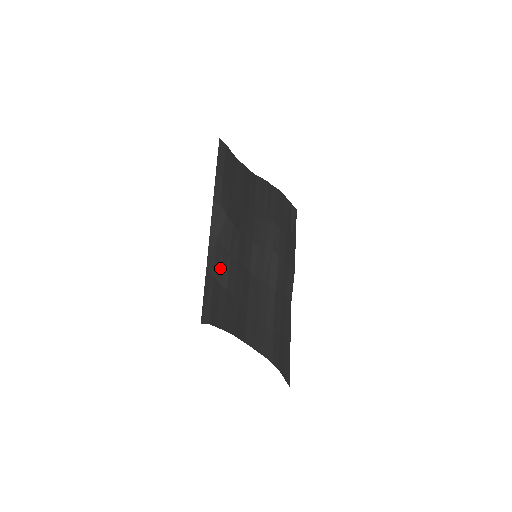
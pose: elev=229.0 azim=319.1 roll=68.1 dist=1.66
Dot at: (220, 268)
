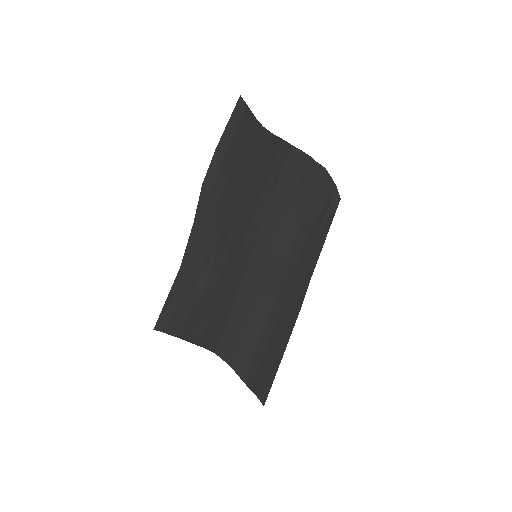
Dot at: (199, 267)
